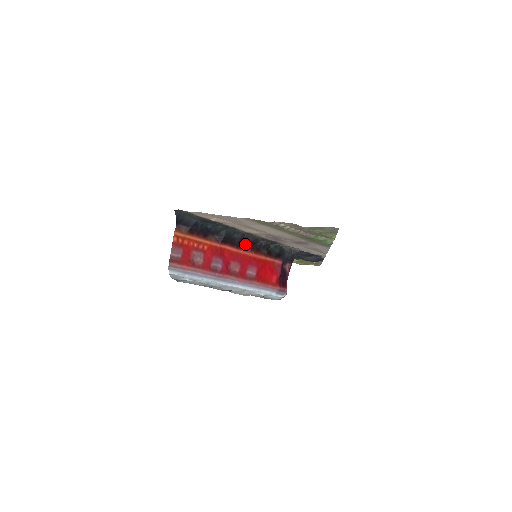
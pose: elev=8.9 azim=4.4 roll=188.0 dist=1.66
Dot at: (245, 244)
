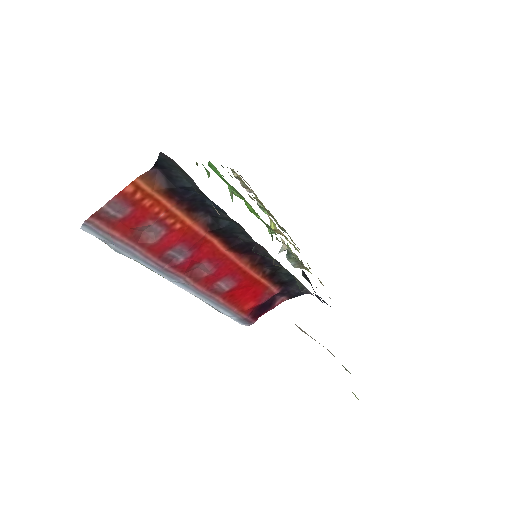
Dot at: (247, 249)
